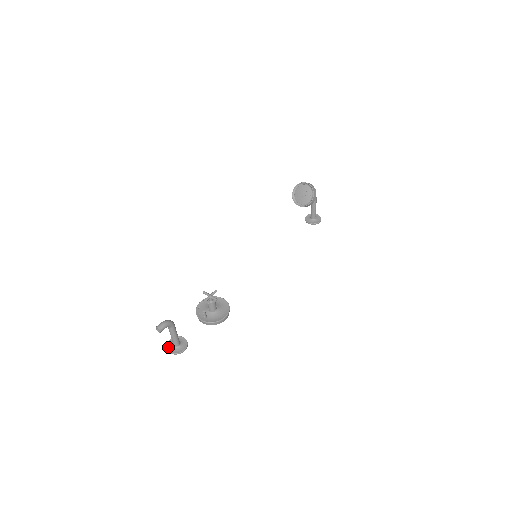
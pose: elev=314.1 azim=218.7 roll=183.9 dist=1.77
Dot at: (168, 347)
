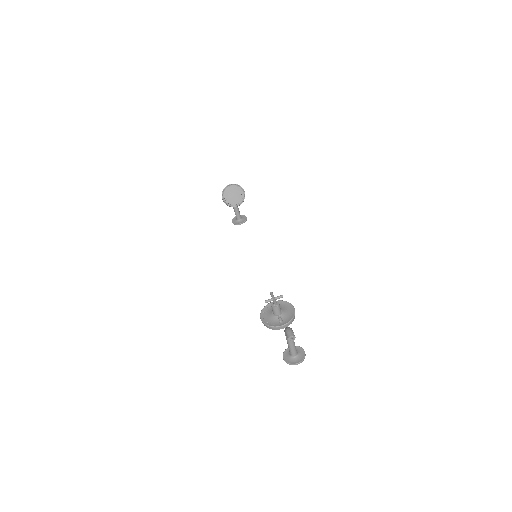
Dot at: (291, 362)
